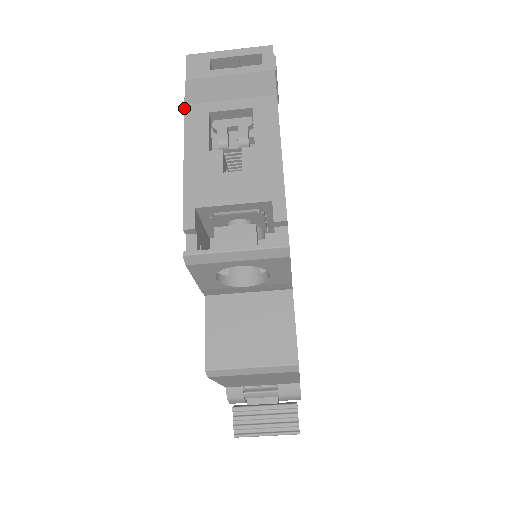
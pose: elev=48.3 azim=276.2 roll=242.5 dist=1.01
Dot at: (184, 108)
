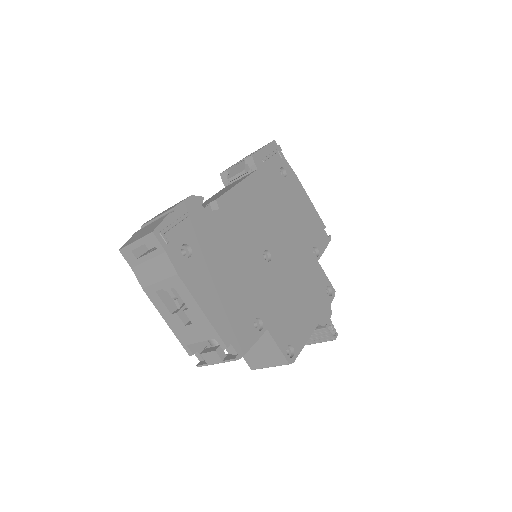
Dot at: (144, 291)
